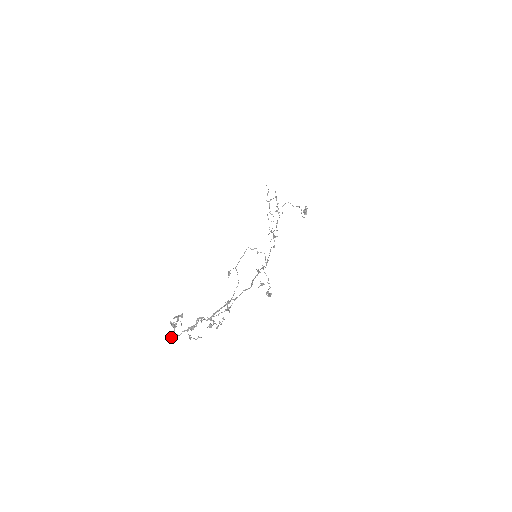
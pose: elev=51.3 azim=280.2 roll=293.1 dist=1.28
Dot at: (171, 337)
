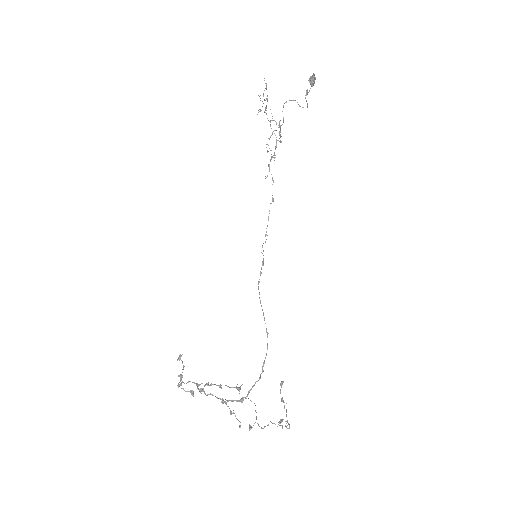
Dot at: (179, 386)
